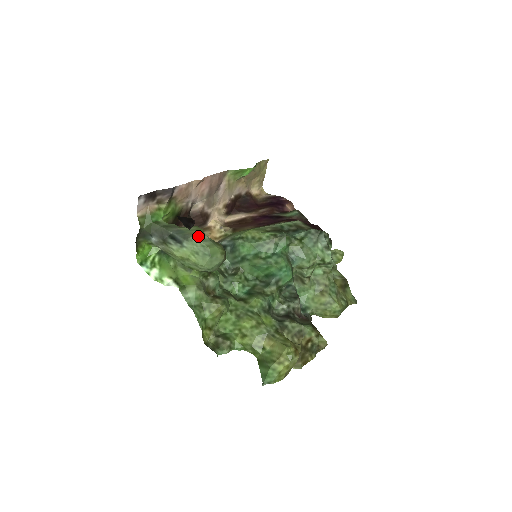
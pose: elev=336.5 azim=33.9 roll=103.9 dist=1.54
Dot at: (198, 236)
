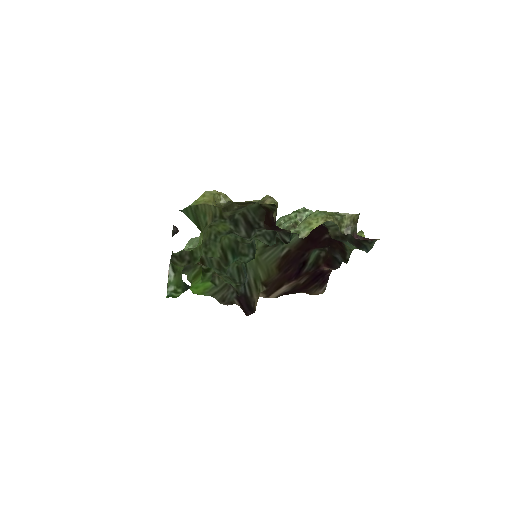
Dot at: occluded
